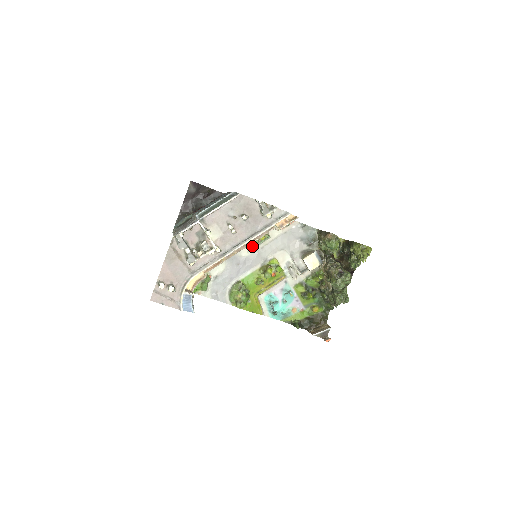
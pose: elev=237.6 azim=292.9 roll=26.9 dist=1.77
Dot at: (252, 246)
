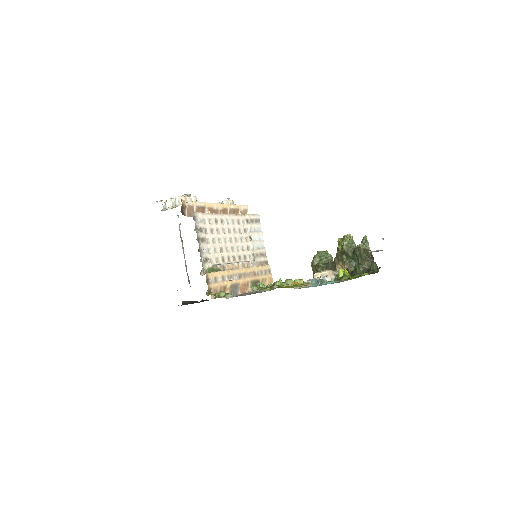
Dot at: occluded
